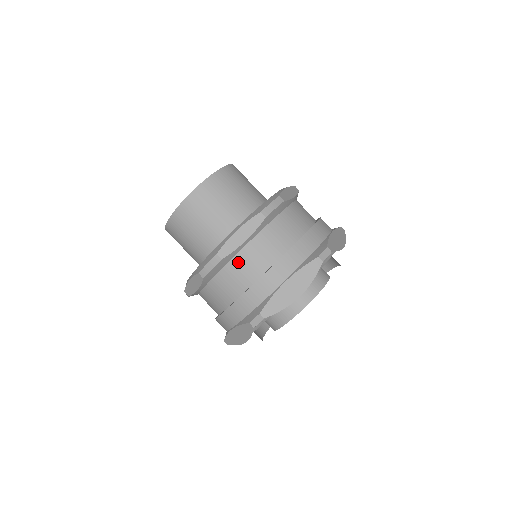
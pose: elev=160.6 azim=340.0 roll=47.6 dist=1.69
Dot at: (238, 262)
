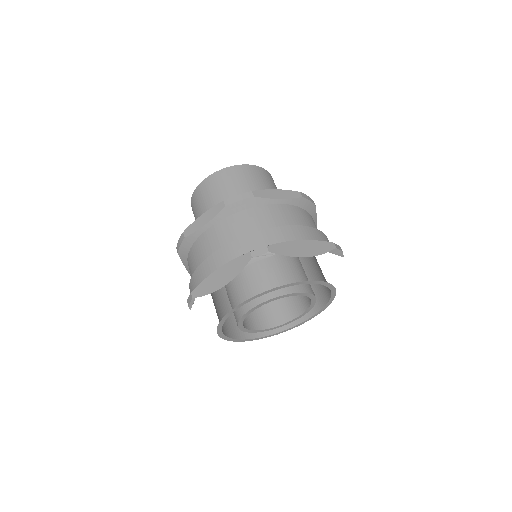
Dot at: (263, 211)
